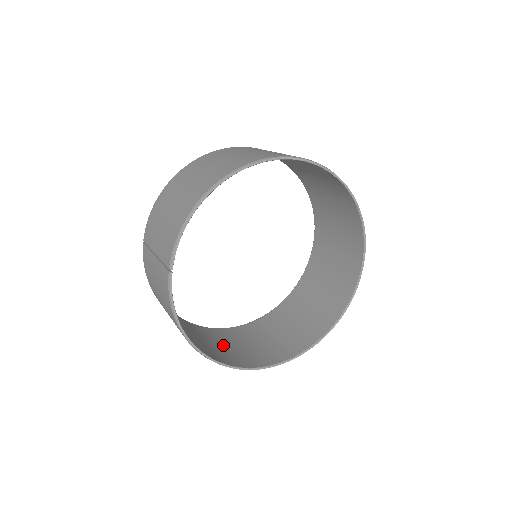
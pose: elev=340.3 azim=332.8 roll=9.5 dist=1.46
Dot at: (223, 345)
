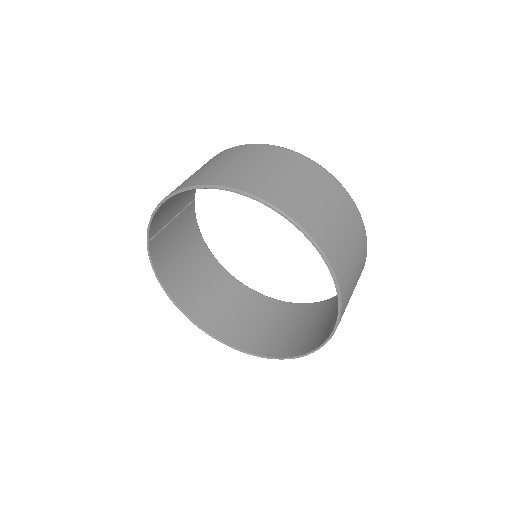
Dot at: (229, 307)
